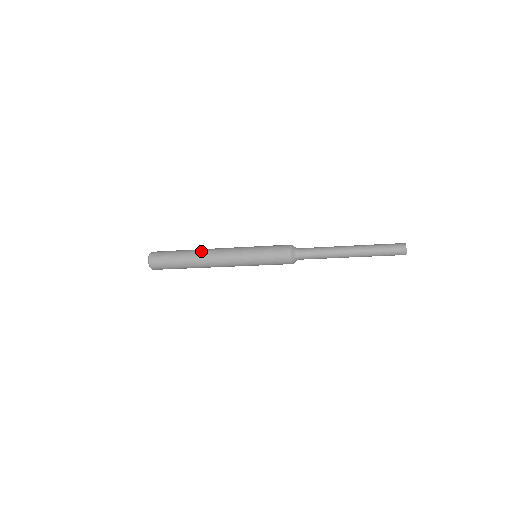
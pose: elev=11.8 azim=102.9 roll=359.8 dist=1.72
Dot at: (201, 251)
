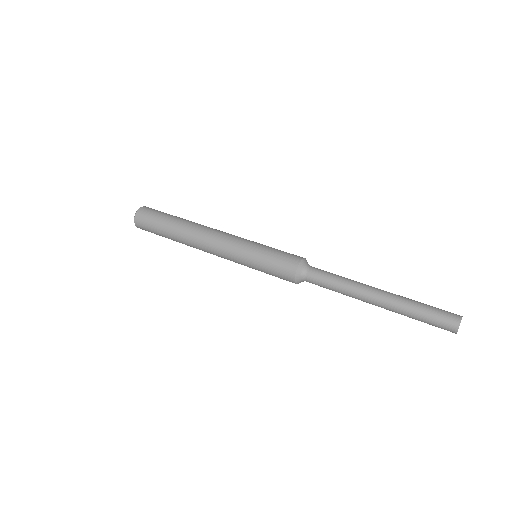
Dot at: (188, 242)
